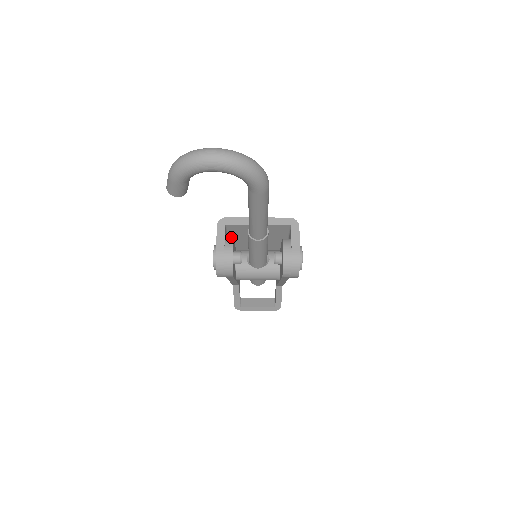
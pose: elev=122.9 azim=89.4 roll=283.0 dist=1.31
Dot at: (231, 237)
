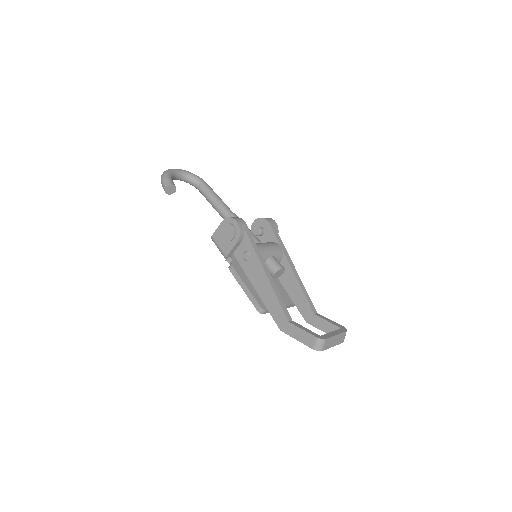
Dot at: occluded
